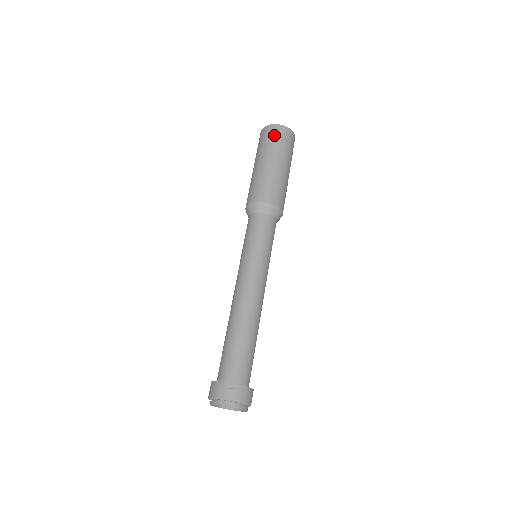
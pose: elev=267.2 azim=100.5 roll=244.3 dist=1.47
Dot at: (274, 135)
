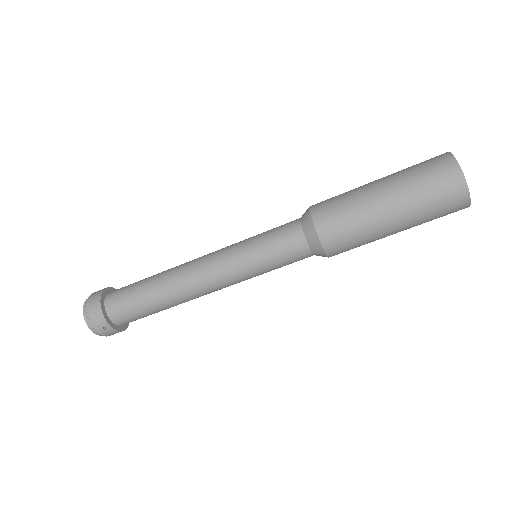
Dot at: (445, 198)
